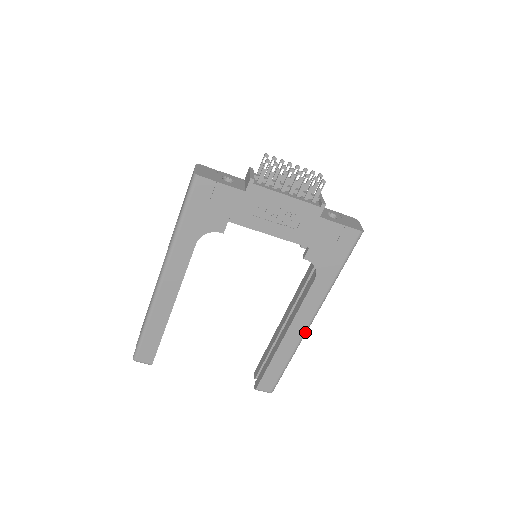
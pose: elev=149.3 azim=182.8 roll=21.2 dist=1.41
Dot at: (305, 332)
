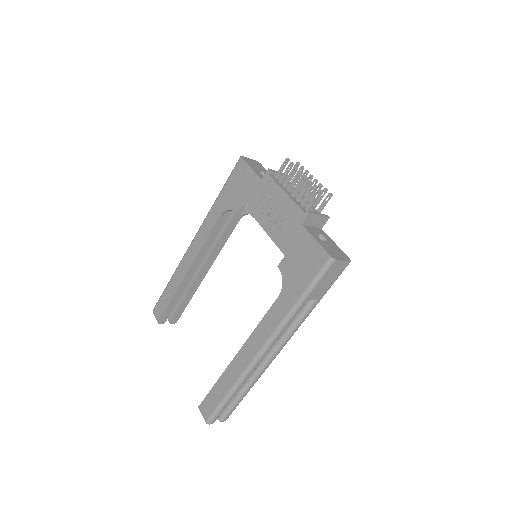
Dot at: (253, 361)
